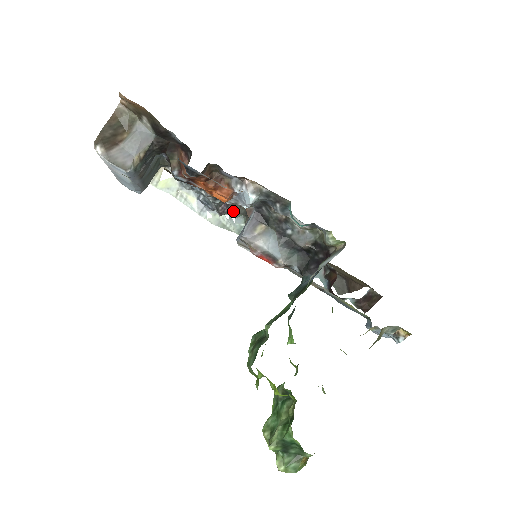
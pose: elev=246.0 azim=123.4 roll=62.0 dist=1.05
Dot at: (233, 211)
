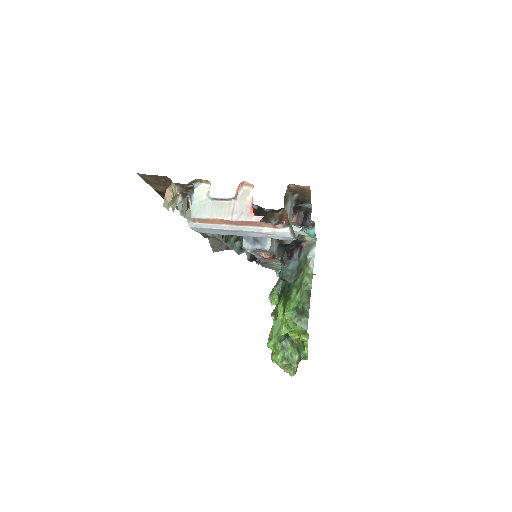
Dot at: occluded
